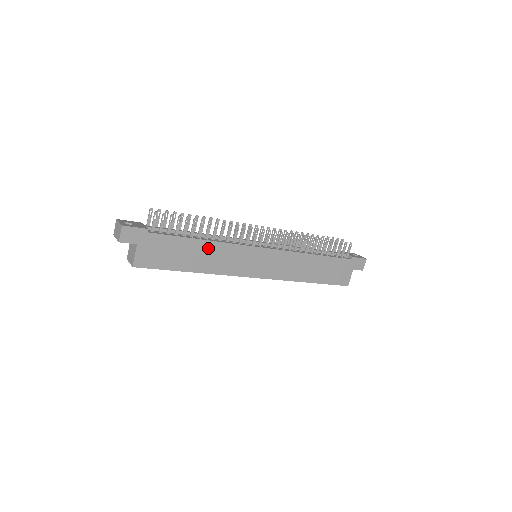
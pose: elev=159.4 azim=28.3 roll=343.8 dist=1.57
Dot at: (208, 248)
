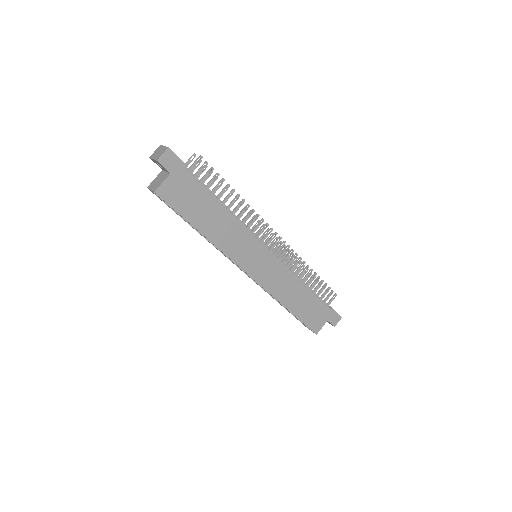
Dot at: (225, 218)
